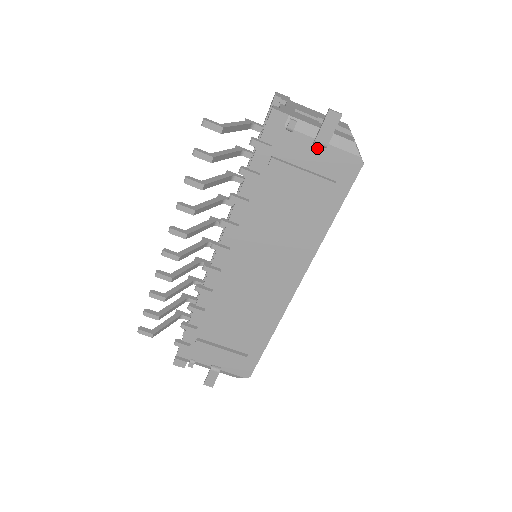
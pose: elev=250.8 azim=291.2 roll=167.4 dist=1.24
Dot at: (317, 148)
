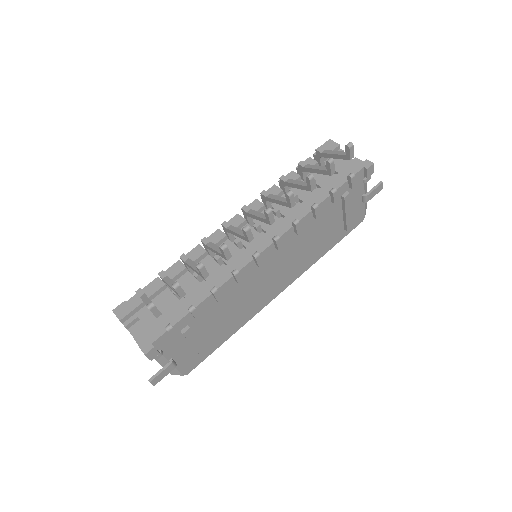
Dot at: (361, 200)
